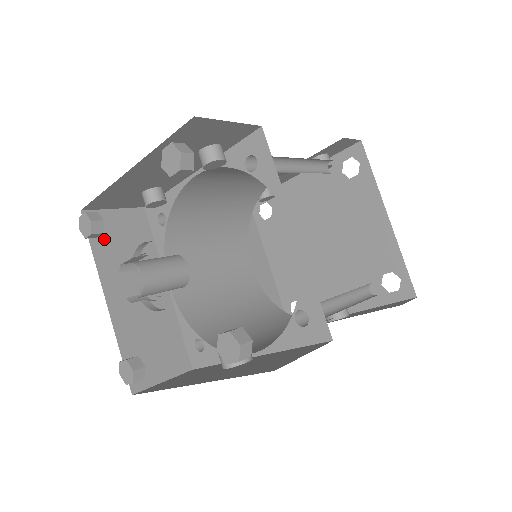
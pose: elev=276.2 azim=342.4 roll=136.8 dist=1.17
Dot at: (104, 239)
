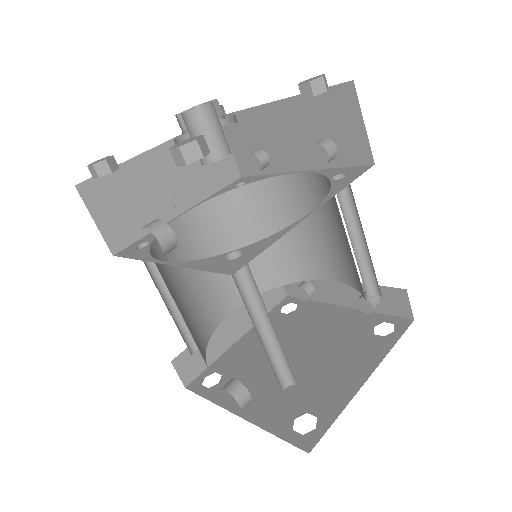
Dot at: occluded
